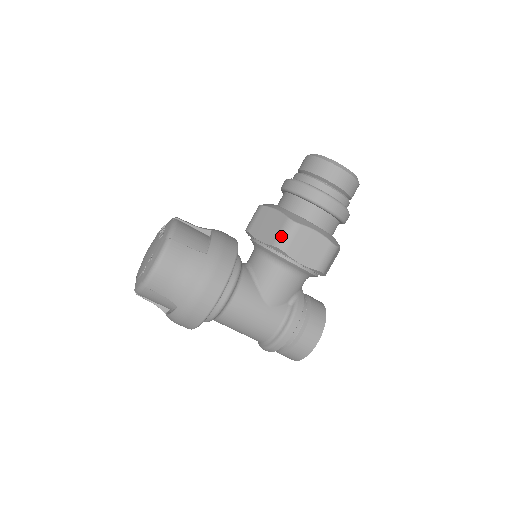
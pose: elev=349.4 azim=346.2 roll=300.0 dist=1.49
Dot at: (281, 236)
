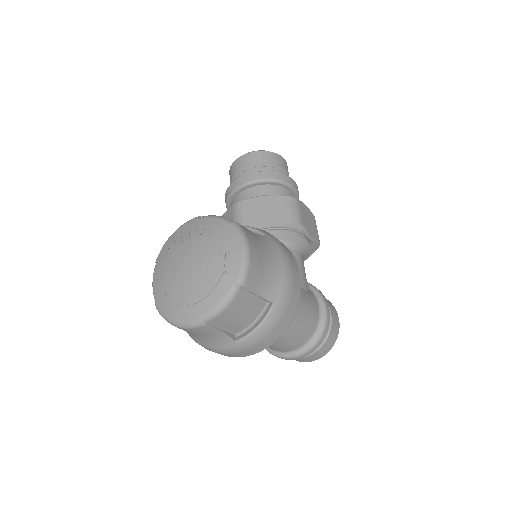
Dot at: (292, 212)
